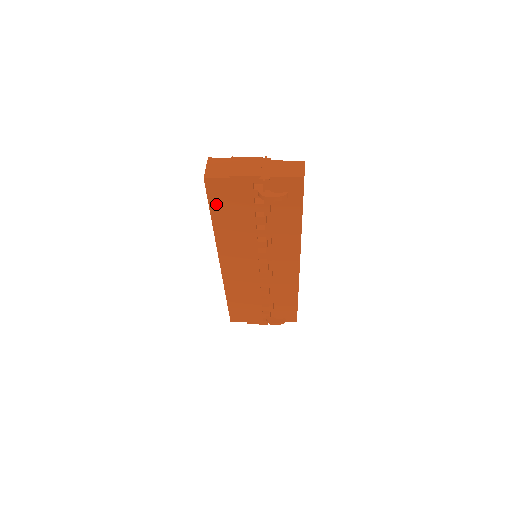
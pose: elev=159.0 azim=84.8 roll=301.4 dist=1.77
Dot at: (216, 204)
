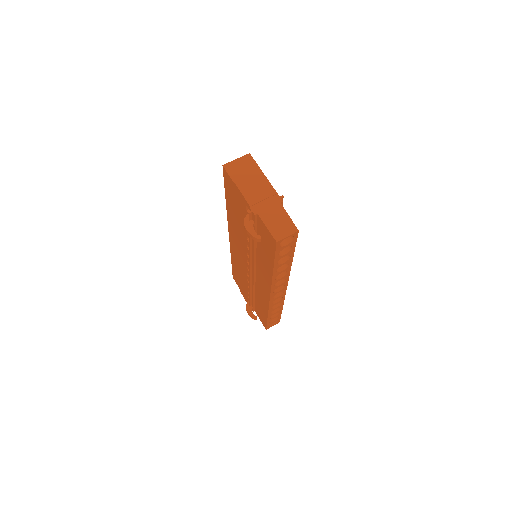
Dot at: (228, 192)
